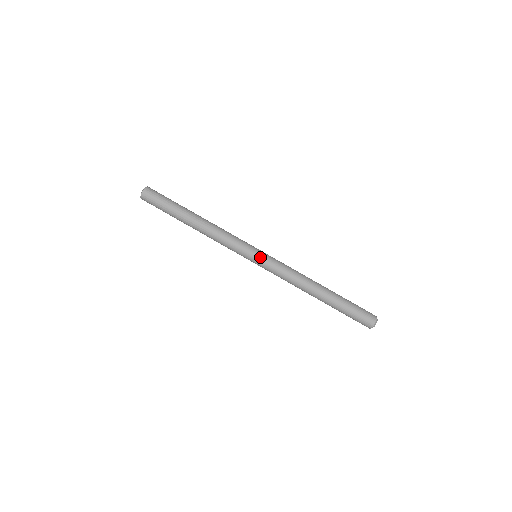
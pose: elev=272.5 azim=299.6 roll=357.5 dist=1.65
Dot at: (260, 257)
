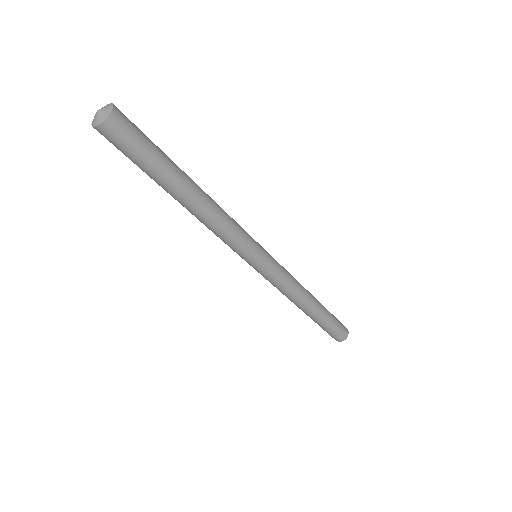
Dot at: (263, 266)
